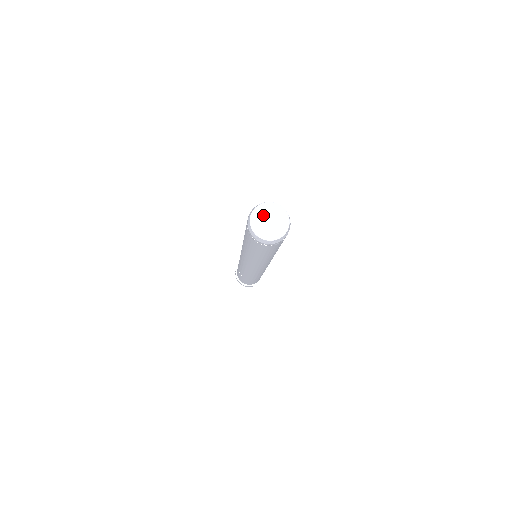
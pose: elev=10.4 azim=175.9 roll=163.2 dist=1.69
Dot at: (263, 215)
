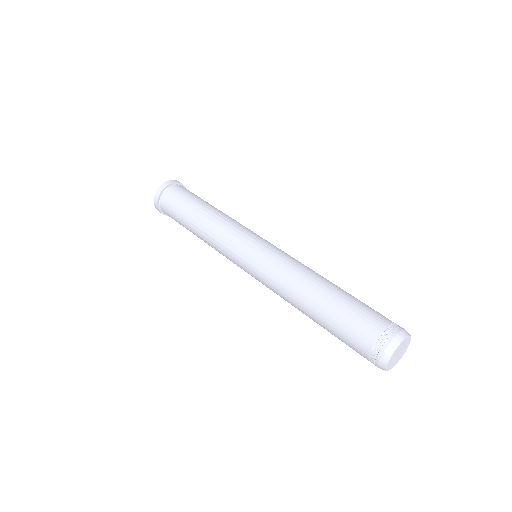
Dot at: (394, 358)
